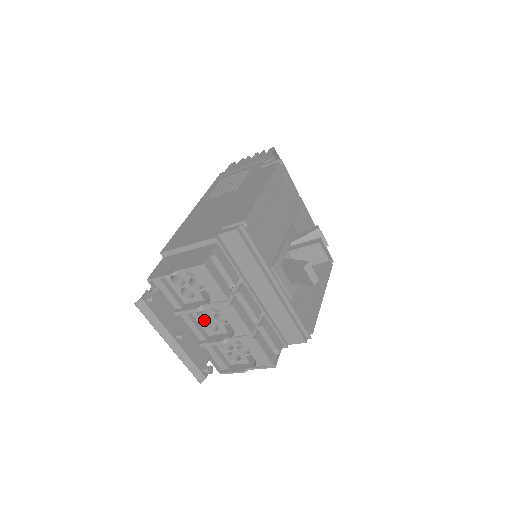
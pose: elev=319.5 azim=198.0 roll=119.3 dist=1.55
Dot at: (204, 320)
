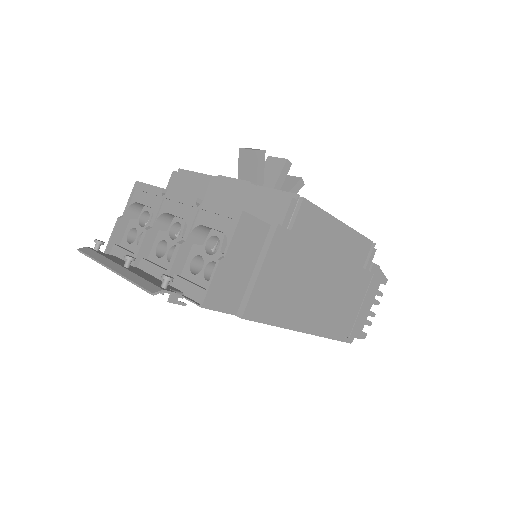
Dot at: (165, 256)
